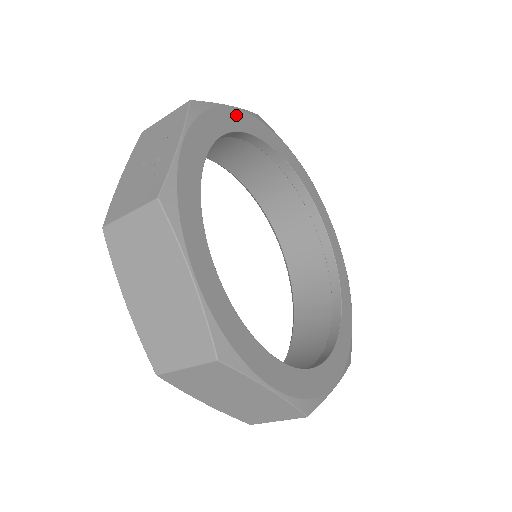
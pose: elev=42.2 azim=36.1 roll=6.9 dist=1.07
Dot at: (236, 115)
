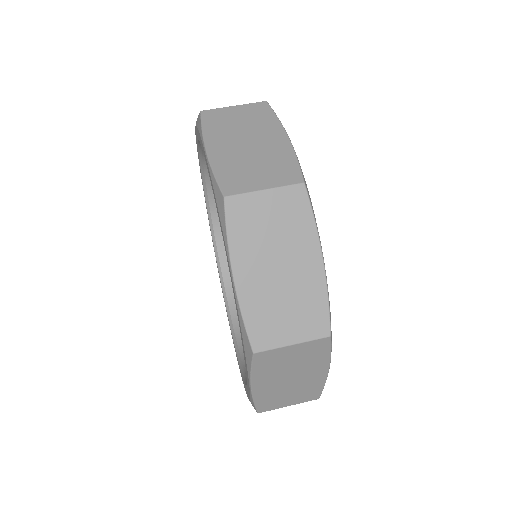
Dot at: occluded
